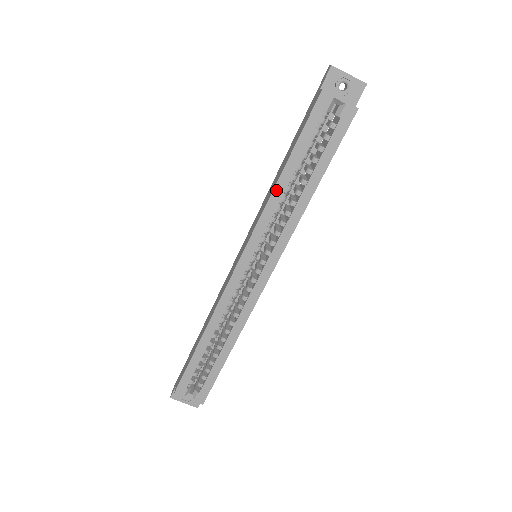
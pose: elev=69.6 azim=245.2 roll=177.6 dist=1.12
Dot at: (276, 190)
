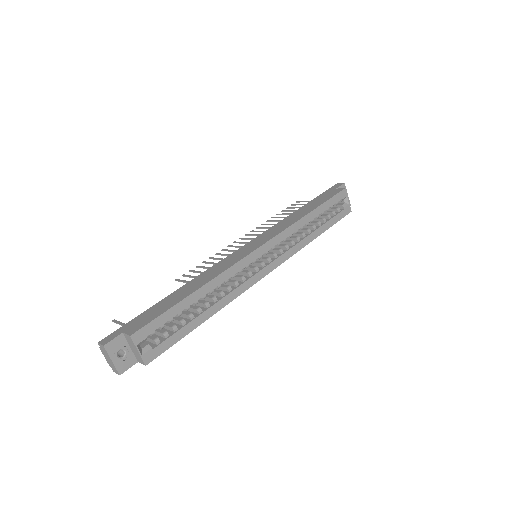
Dot at: (303, 219)
